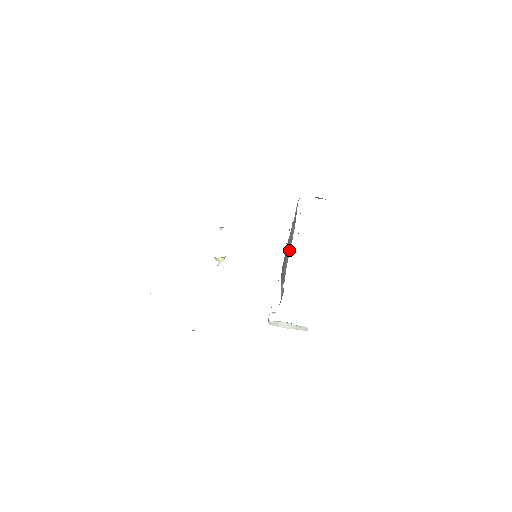
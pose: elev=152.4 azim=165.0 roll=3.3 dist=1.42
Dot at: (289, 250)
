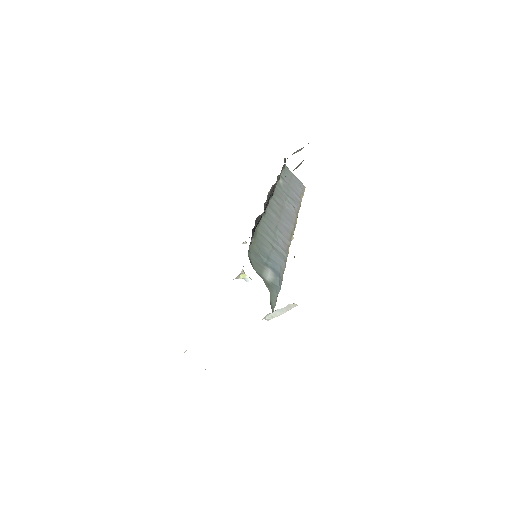
Dot at: (288, 225)
